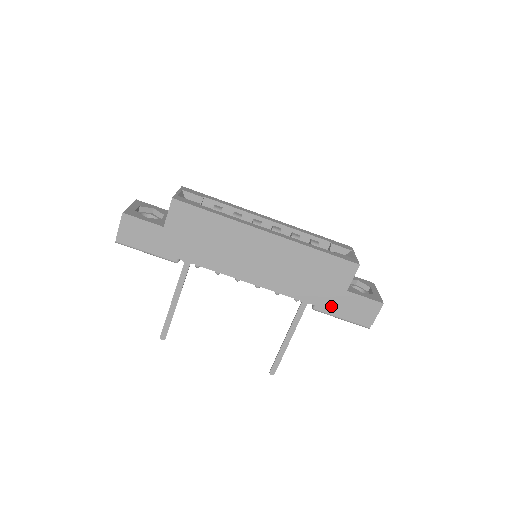
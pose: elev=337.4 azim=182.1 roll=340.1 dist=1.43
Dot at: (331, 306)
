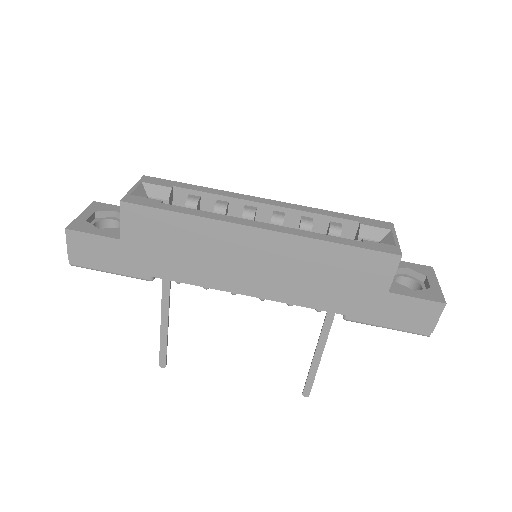
Dot at: (368, 314)
